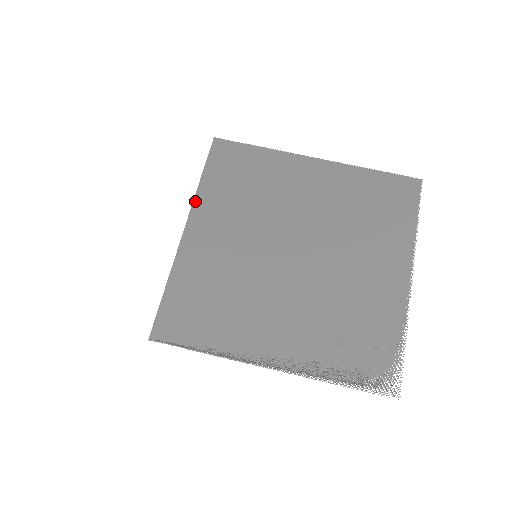
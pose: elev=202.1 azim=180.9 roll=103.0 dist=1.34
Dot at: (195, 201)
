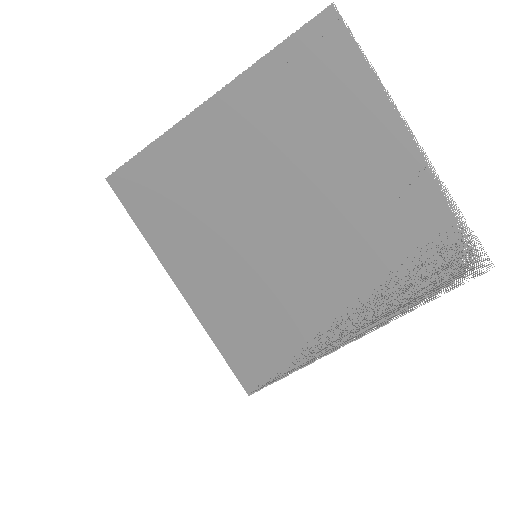
Dot at: (158, 256)
